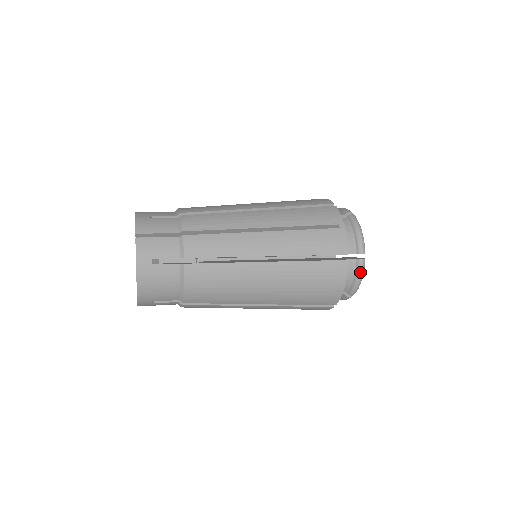
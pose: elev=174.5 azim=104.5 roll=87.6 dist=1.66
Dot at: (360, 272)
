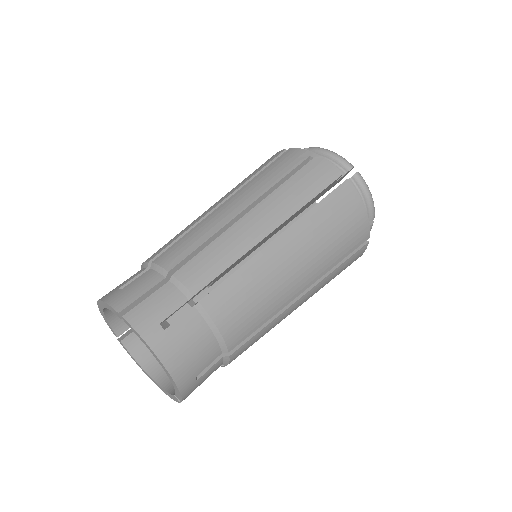
Dot at: occluded
